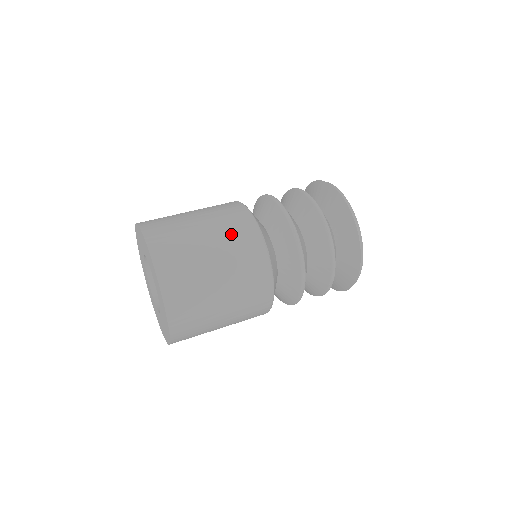
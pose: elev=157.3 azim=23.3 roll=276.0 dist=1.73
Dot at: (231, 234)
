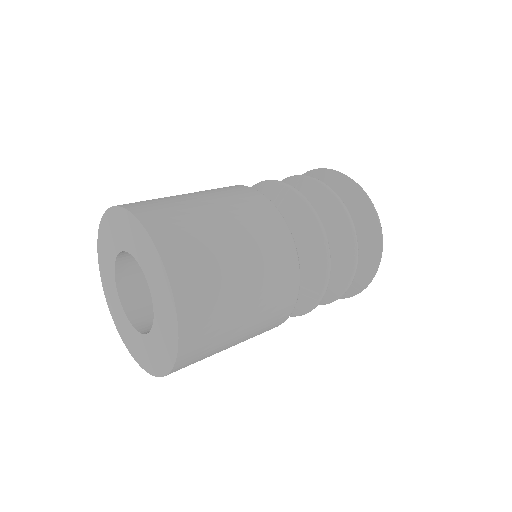
Dot at: (266, 251)
